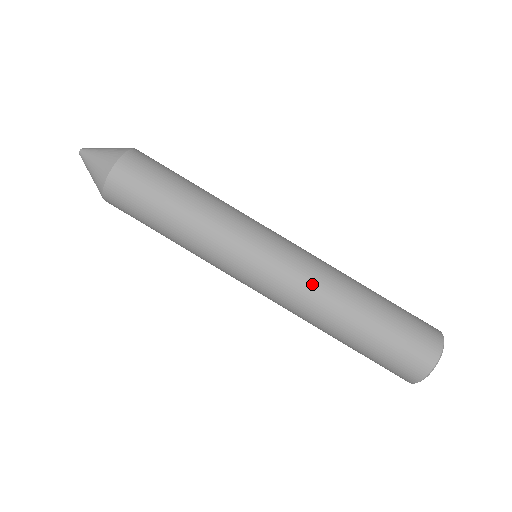
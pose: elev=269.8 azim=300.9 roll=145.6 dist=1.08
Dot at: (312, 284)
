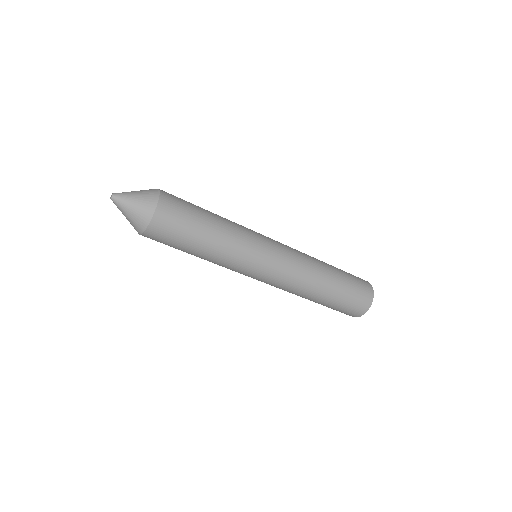
Dot at: (290, 288)
